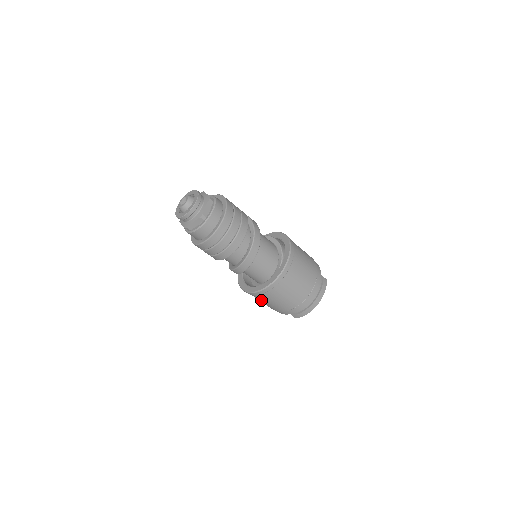
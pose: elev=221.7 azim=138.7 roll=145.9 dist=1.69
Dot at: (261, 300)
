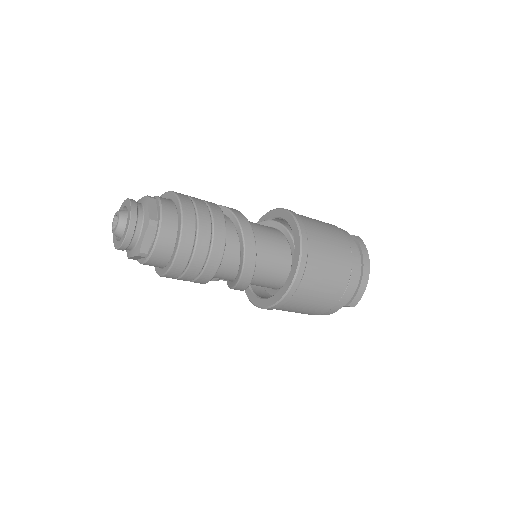
Dot at: (297, 307)
